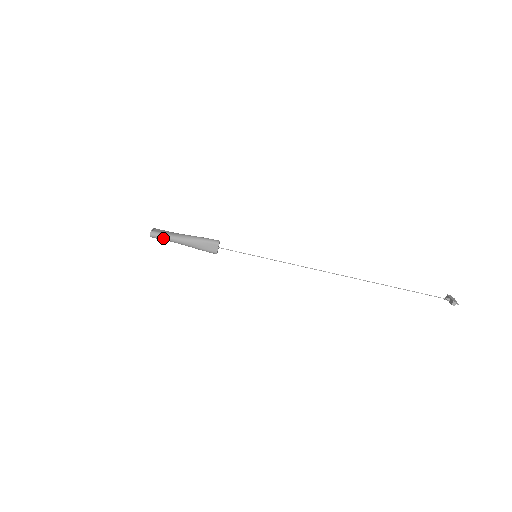
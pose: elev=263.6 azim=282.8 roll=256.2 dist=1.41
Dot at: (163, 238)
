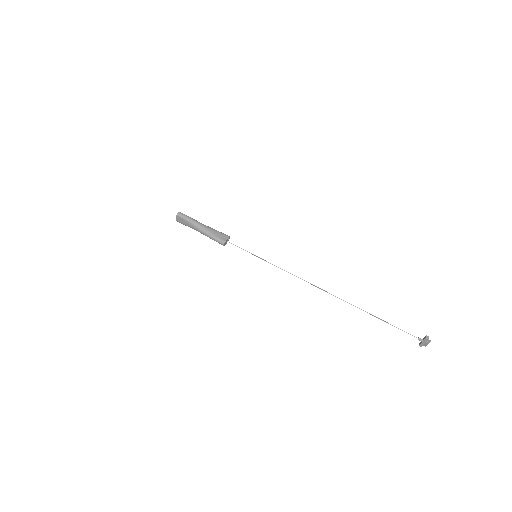
Dot at: (187, 217)
